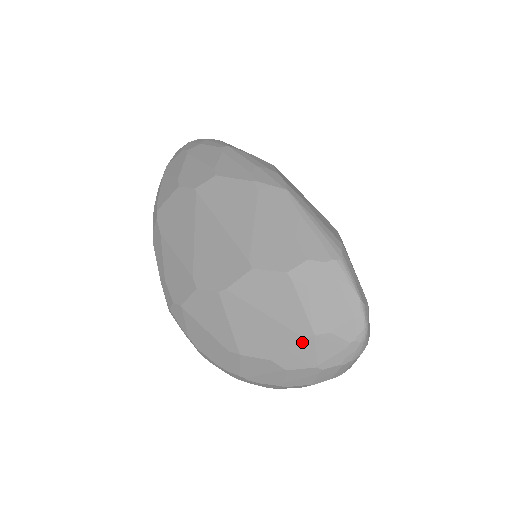
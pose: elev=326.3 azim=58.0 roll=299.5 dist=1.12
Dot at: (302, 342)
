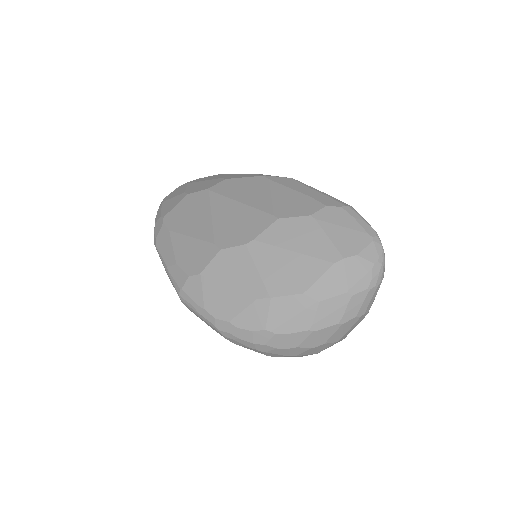
Dot at: (333, 268)
